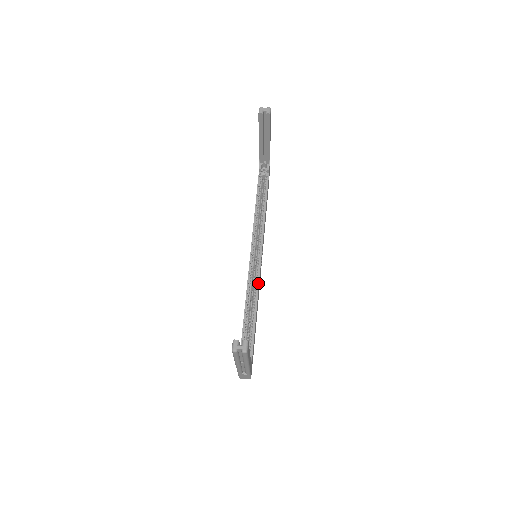
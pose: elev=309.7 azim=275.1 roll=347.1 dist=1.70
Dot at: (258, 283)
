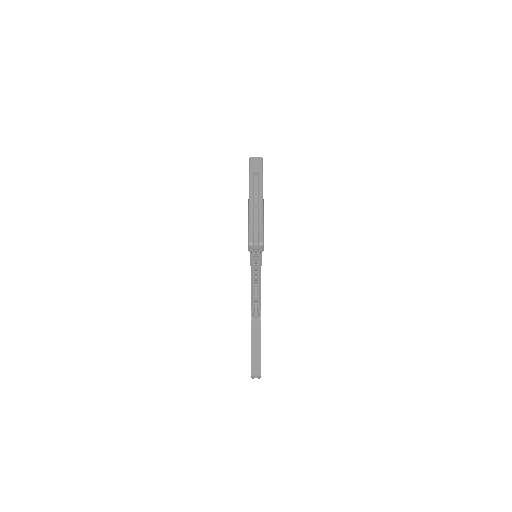
Dot at: (260, 275)
